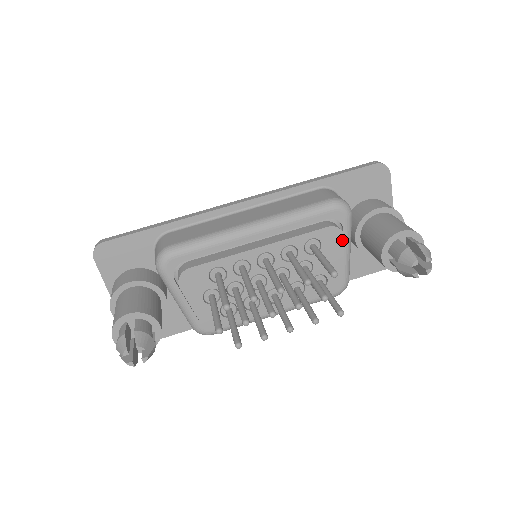
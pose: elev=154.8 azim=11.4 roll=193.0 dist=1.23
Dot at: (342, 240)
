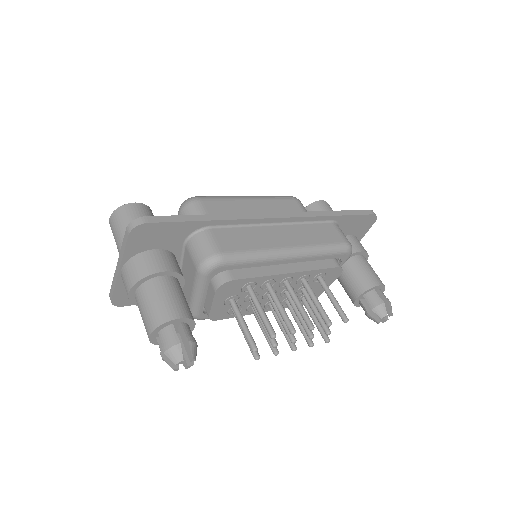
Dot at: (338, 276)
